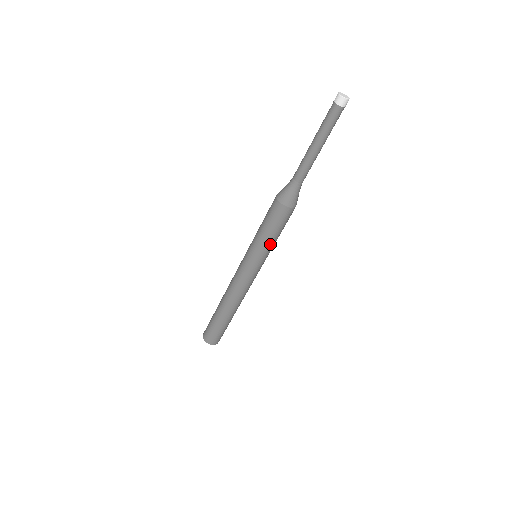
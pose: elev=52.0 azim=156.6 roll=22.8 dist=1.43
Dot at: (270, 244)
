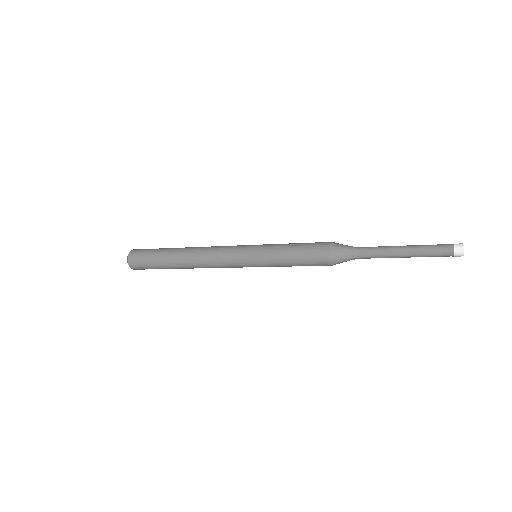
Dot at: (283, 266)
